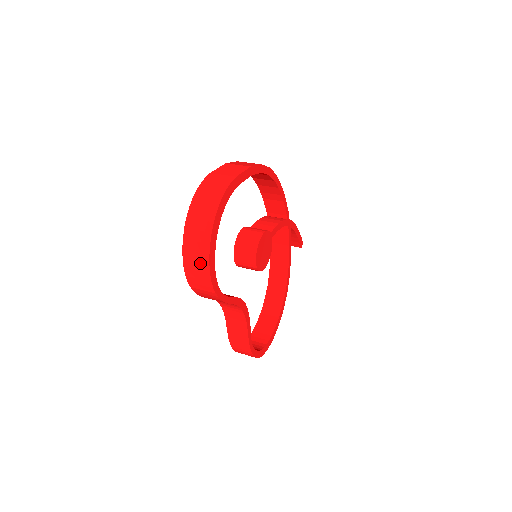
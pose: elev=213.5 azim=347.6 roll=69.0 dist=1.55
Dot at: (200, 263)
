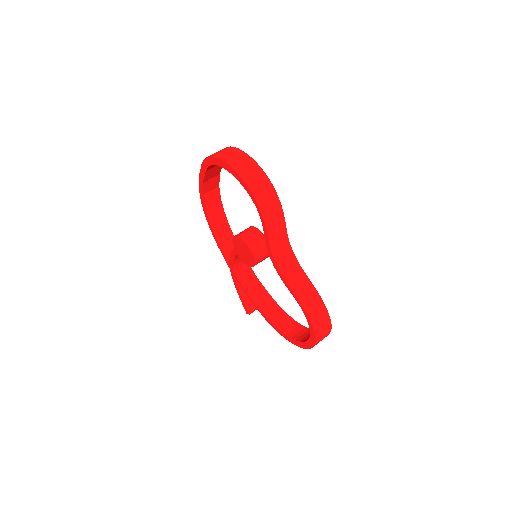
Dot at: (253, 170)
